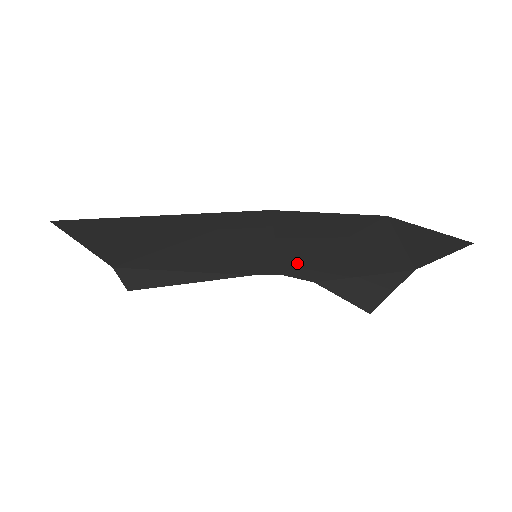
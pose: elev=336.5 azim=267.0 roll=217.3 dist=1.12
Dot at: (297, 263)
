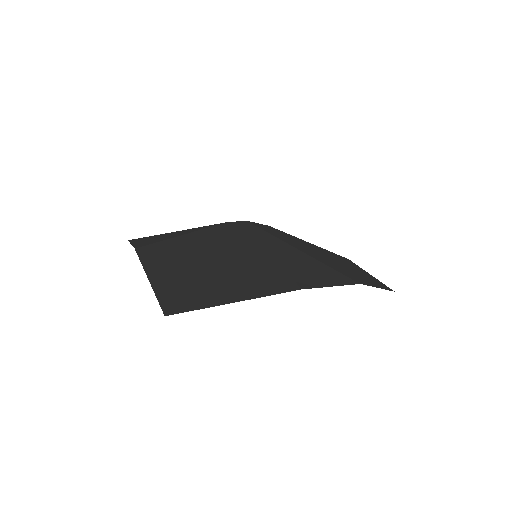
Dot at: (270, 235)
